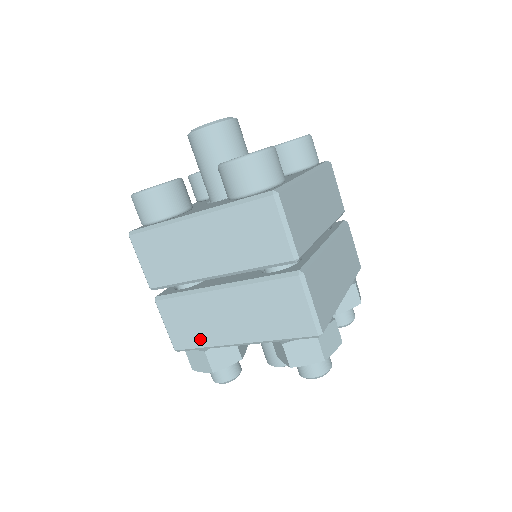
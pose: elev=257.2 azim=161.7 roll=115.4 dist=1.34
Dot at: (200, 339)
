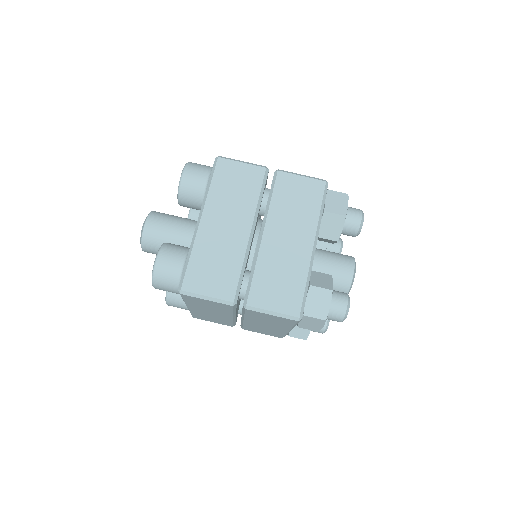
Dot at: (278, 334)
